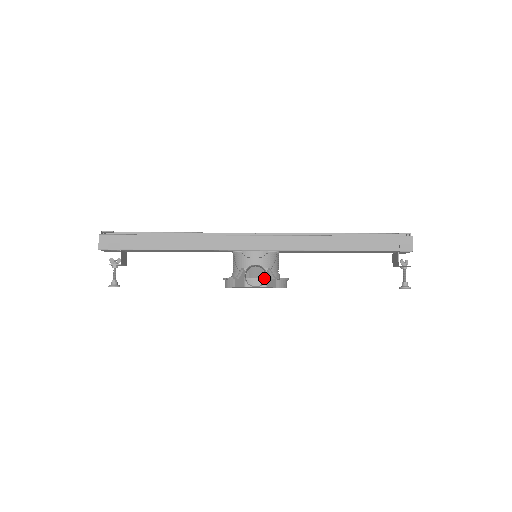
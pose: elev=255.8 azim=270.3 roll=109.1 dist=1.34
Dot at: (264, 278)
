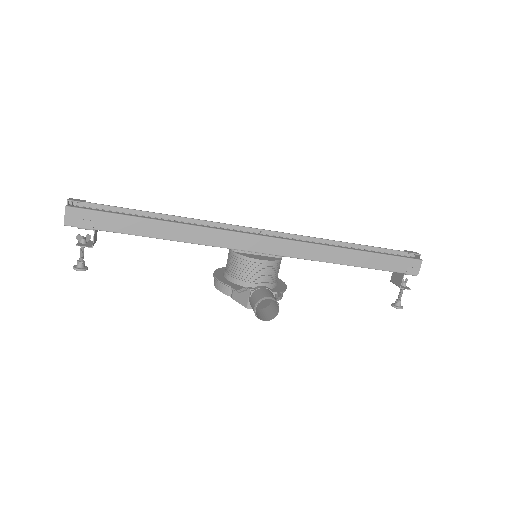
Dot at: occluded
